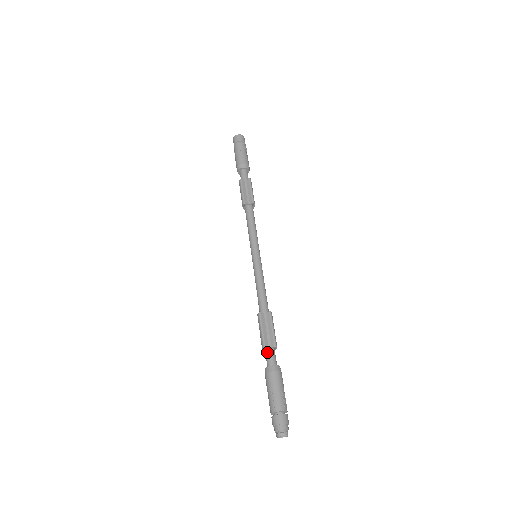
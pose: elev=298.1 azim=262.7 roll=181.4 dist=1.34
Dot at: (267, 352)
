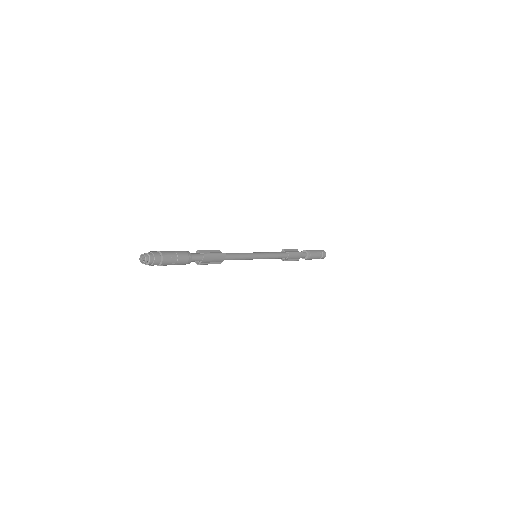
Dot at: (196, 253)
